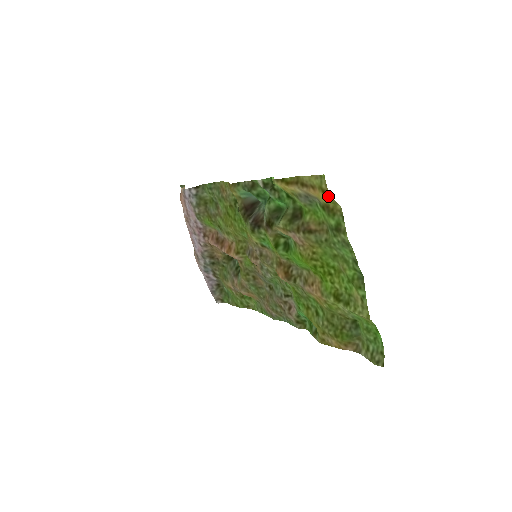
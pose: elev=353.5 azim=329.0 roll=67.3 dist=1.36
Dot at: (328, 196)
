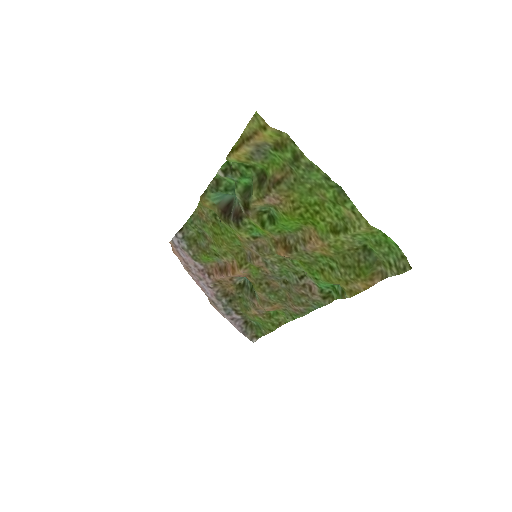
Dot at: (270, 129)
